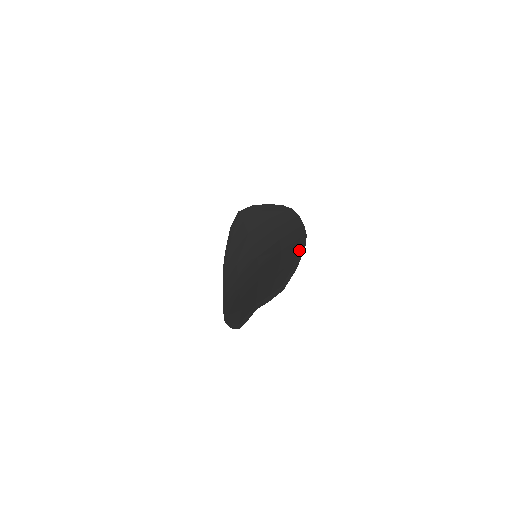
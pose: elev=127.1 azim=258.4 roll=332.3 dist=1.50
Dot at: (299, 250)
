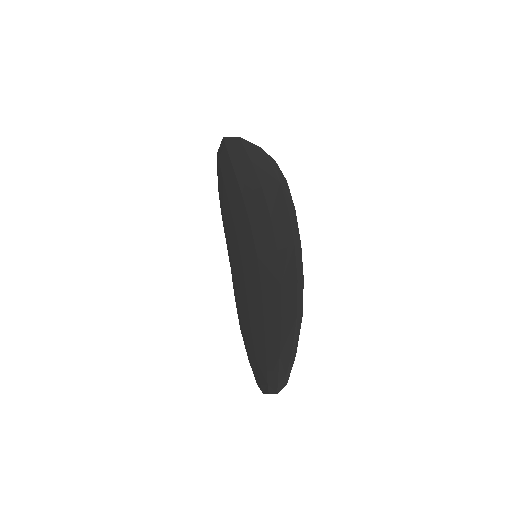
Dot at: (297, 316)
